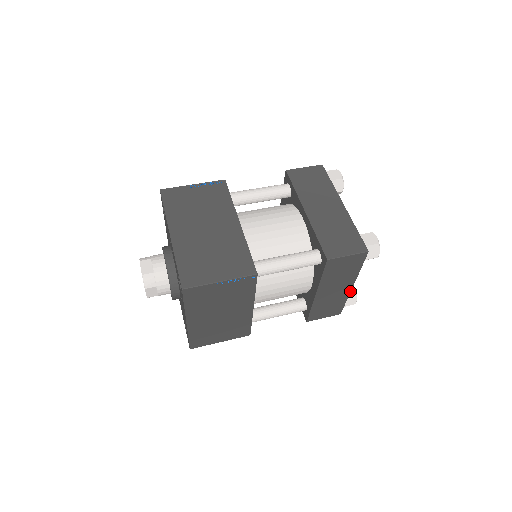
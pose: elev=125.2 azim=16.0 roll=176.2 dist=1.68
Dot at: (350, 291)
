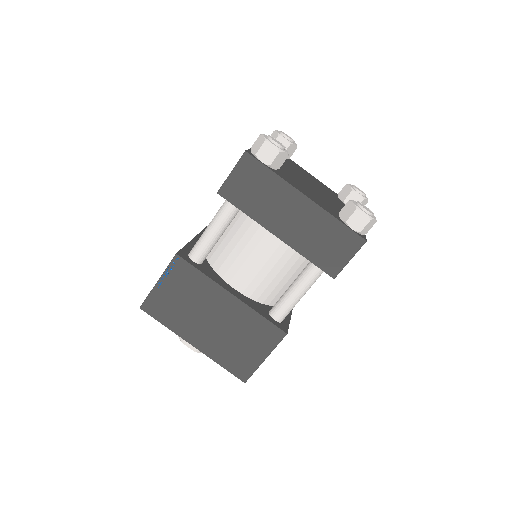
Dot at: occluded
